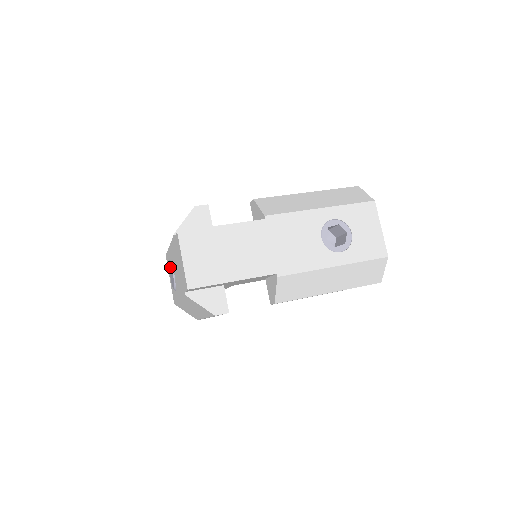
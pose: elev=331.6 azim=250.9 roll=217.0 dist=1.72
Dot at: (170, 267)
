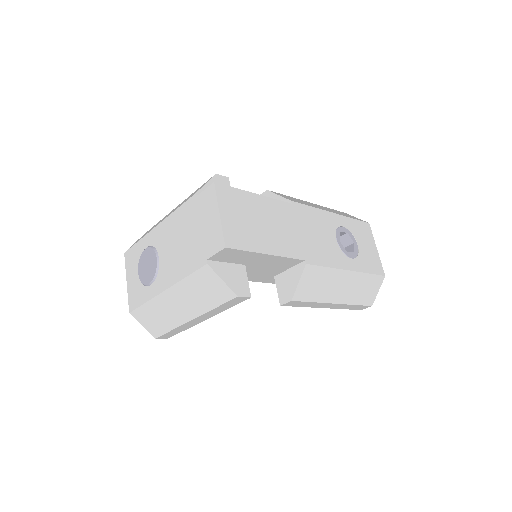
Dot at: (148, 254)
